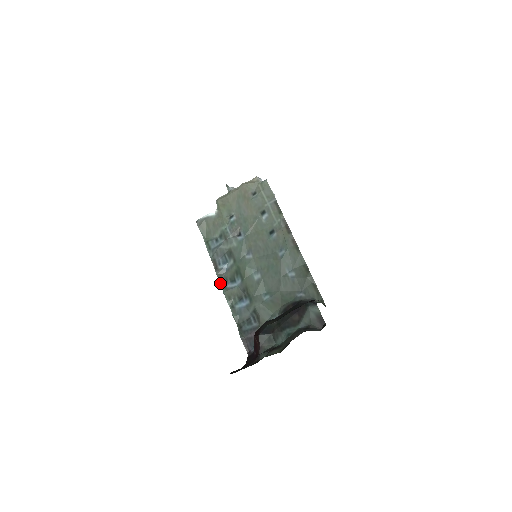
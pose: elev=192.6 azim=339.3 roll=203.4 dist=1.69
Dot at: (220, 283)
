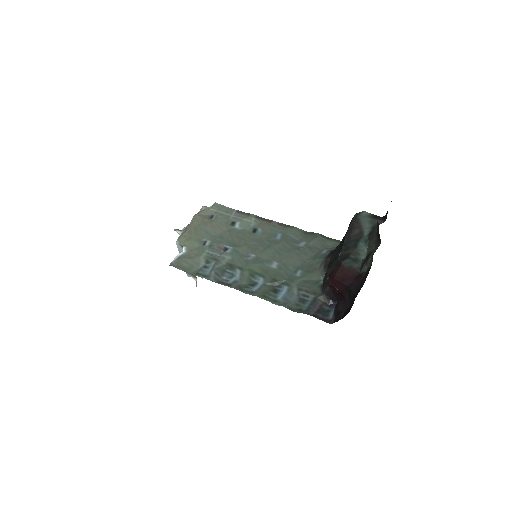
Dot at: occluded
